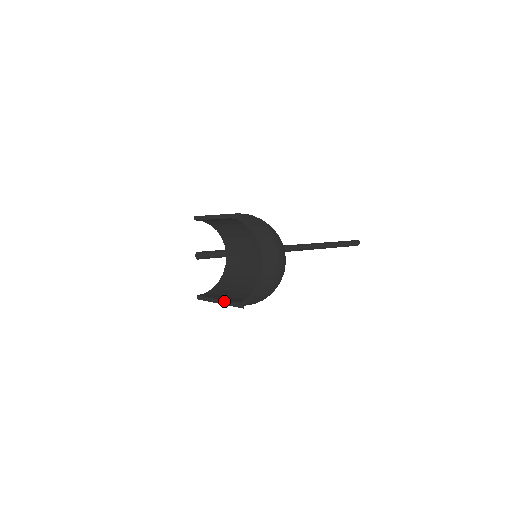
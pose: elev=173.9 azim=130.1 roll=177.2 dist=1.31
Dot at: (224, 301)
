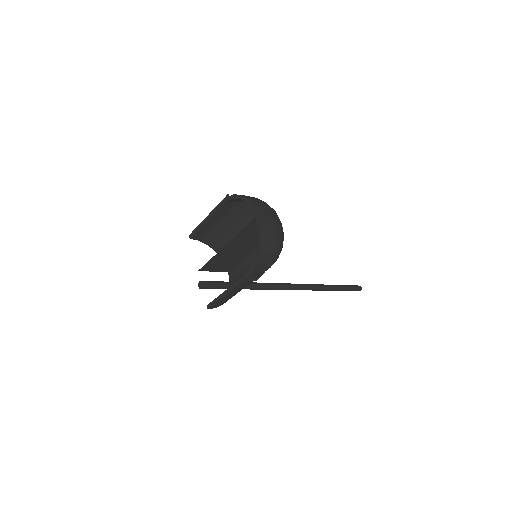
Dot at: (233, 284)
